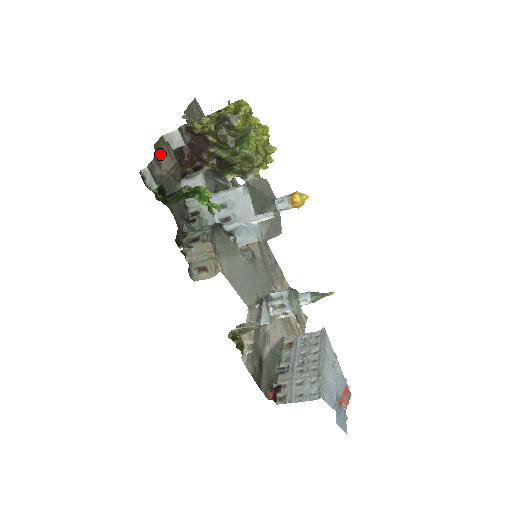
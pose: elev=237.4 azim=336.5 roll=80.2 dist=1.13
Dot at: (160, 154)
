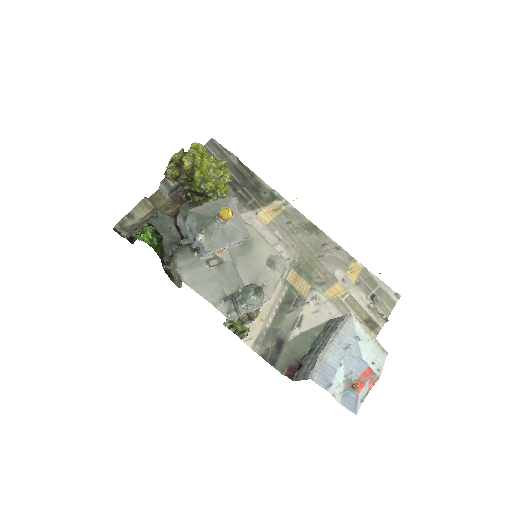
Dot at: (135, 209)
